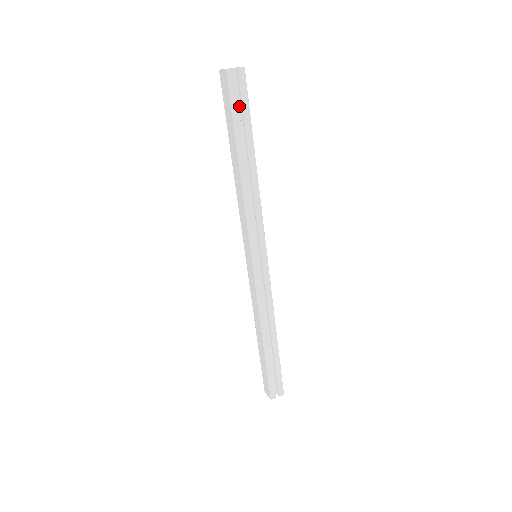
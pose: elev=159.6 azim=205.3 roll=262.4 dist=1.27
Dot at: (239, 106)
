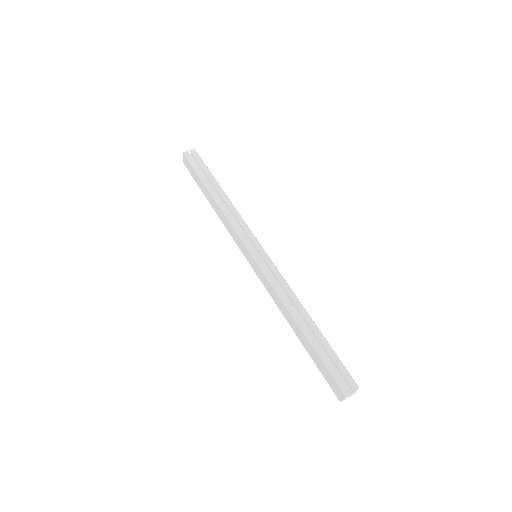
Dot at: occluded
